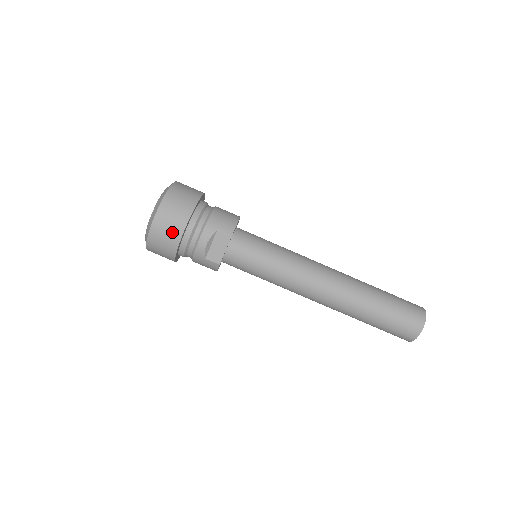
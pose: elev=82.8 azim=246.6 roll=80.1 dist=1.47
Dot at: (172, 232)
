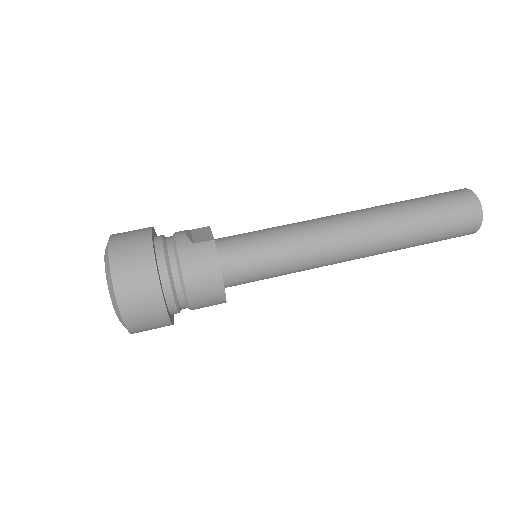
Dot at: (138, 232)
